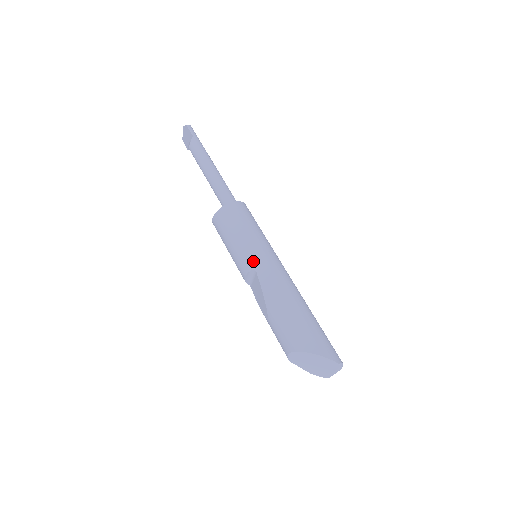
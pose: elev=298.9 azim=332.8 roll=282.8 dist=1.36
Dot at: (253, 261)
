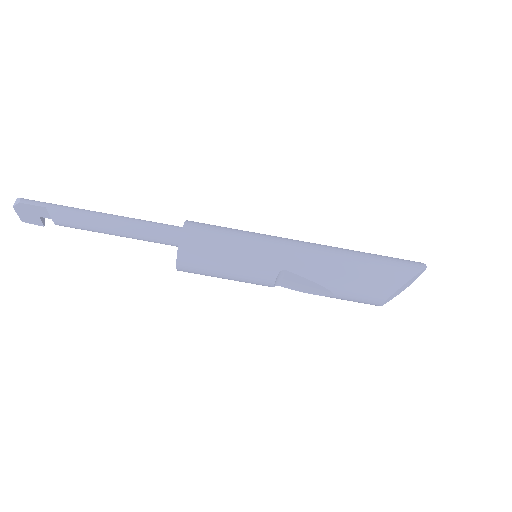
Dot at: (271, 264)
